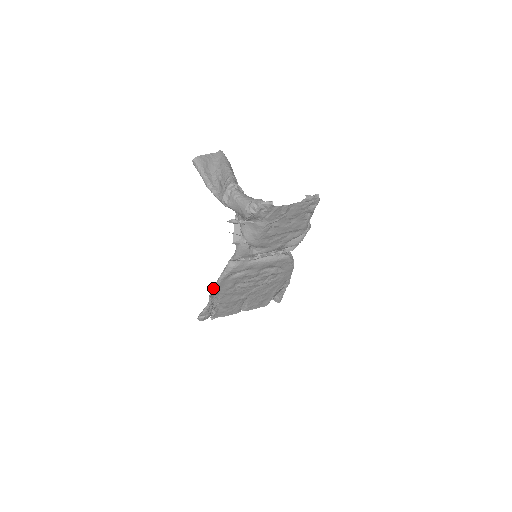
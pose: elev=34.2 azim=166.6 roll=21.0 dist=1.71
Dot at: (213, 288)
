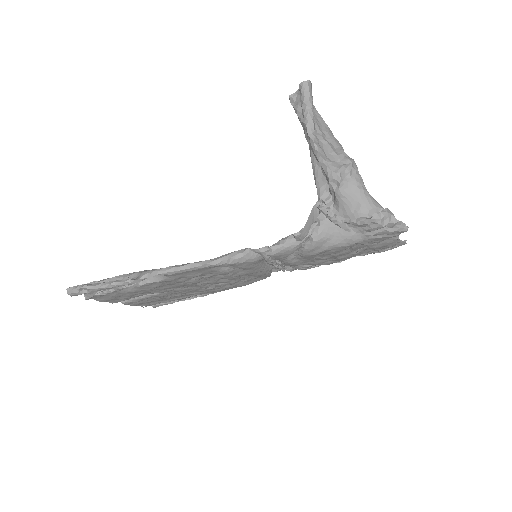
Dot at: (179, 268)
